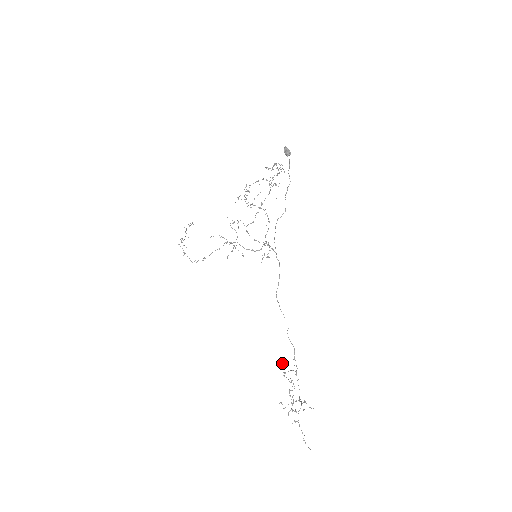
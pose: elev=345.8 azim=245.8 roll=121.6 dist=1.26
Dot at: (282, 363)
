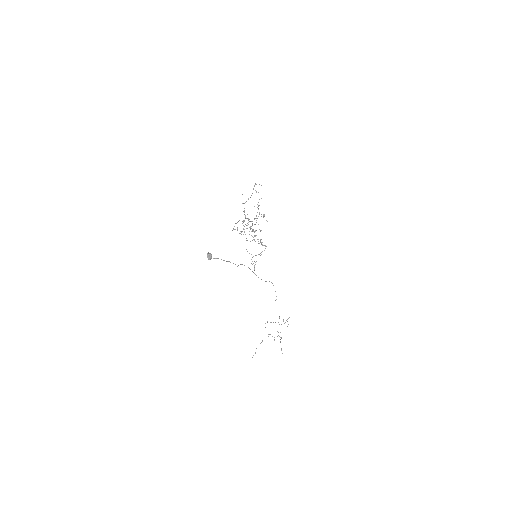
Dot at: occluded
